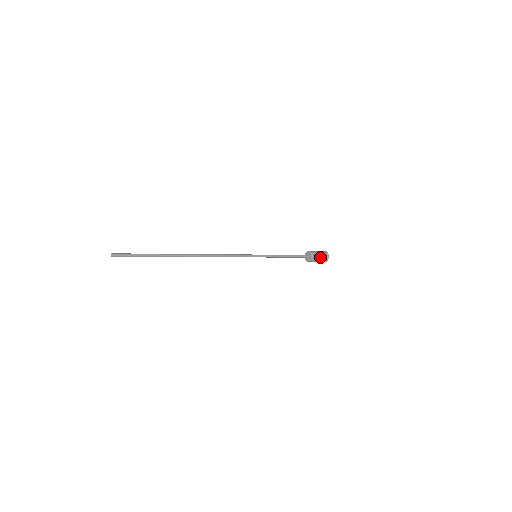
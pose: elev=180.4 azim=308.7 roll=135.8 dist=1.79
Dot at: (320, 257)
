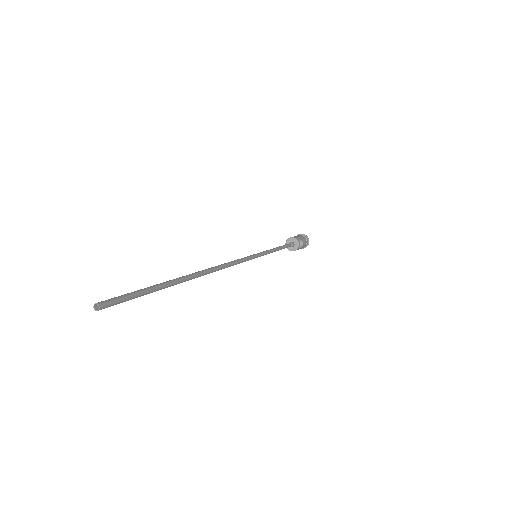
Dot at: (302, 239)
